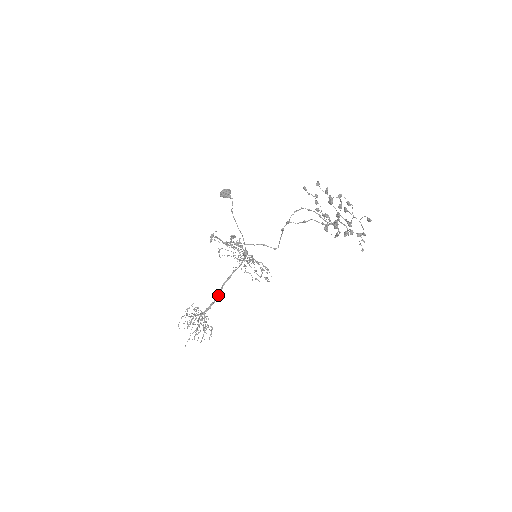
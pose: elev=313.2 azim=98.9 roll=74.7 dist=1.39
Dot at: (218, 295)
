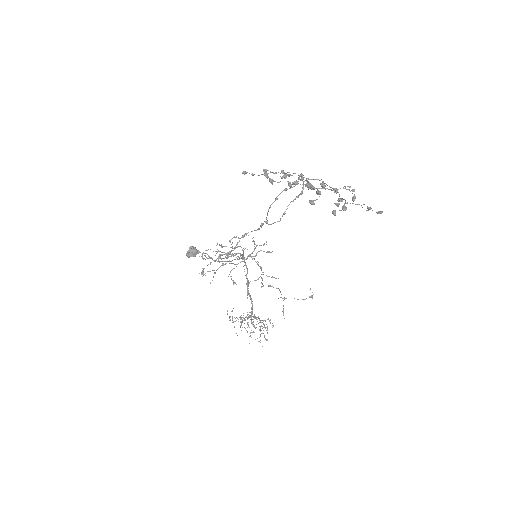
Dot at: (251, 301)
